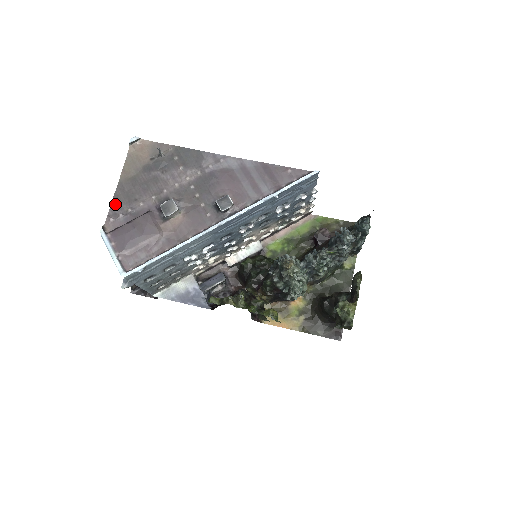
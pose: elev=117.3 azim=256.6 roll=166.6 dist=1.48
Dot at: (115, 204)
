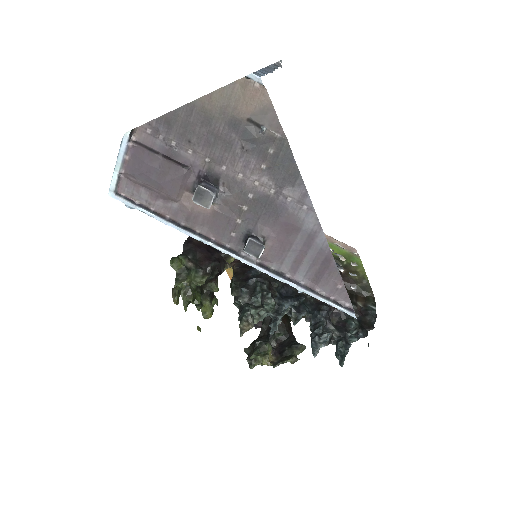
Dot at: (166, 120)
